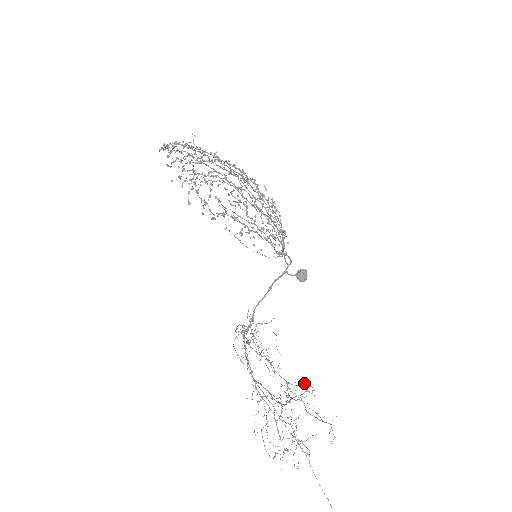
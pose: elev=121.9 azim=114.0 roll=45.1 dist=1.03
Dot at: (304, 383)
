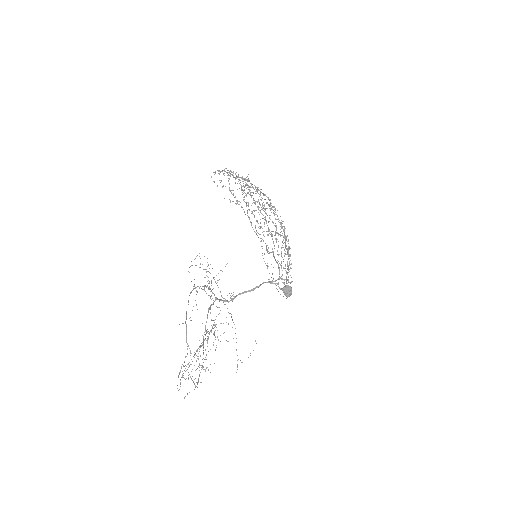
Dot at: occluded
